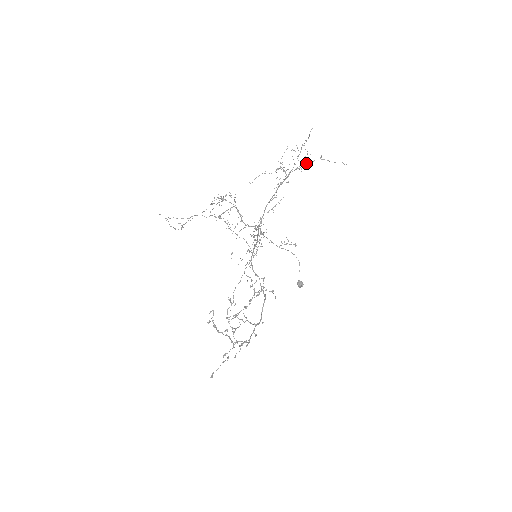
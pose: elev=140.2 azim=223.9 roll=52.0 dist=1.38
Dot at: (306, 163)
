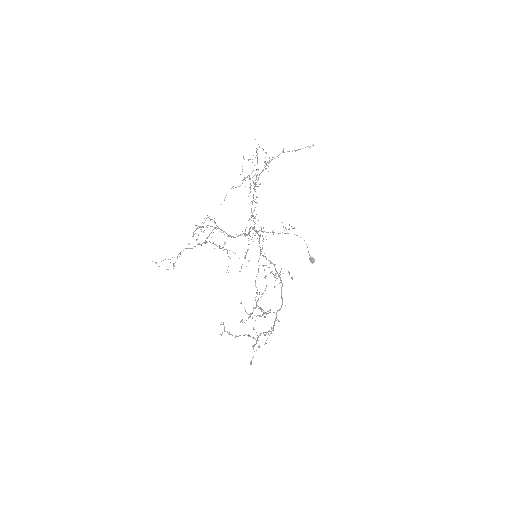
Dot at: occluded
